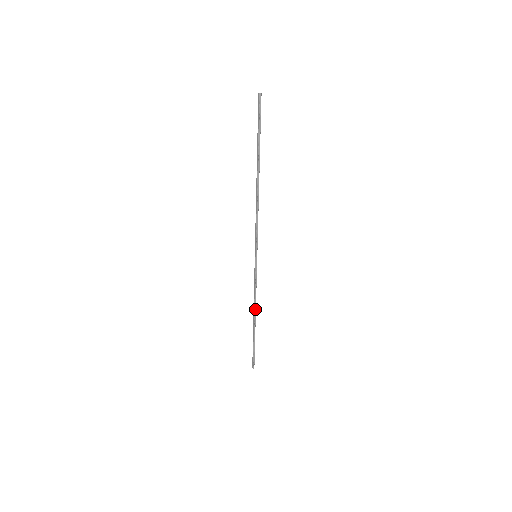
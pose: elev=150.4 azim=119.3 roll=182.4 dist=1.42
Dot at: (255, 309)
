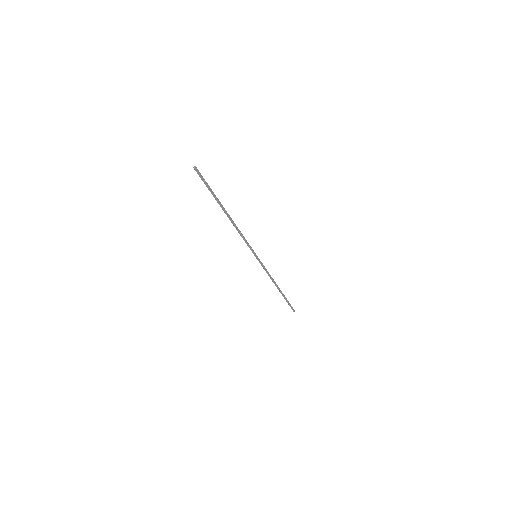
Dot at: (275, 283)
